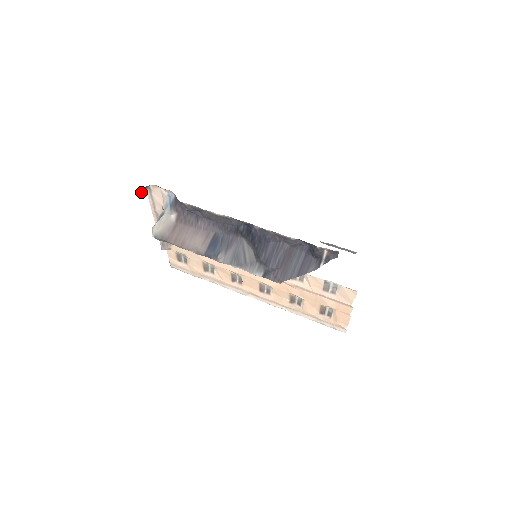
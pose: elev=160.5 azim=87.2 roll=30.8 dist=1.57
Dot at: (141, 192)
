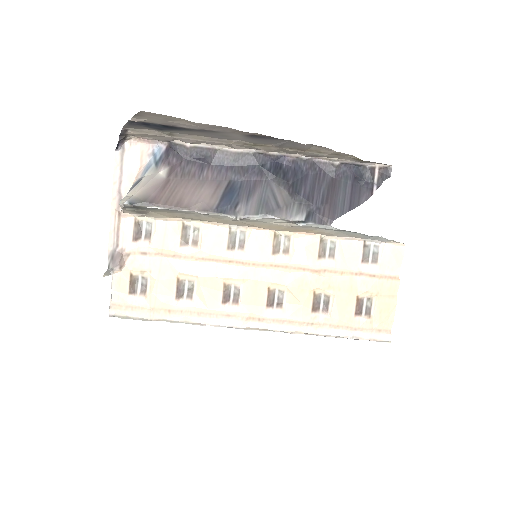
Dot at: (120, 136)
